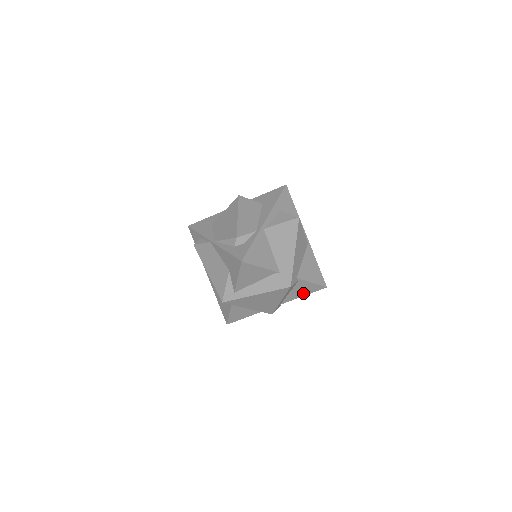
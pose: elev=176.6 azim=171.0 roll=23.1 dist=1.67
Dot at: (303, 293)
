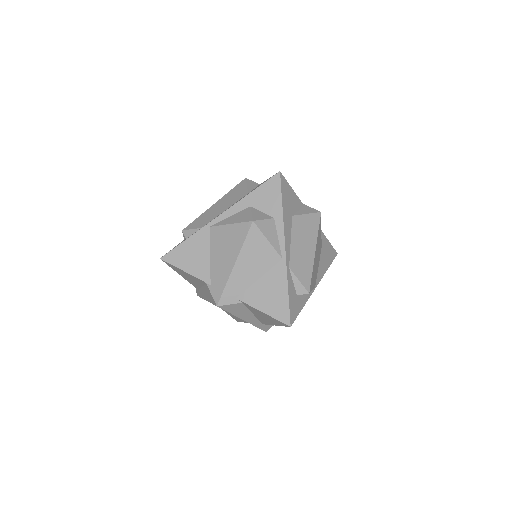
Dot at: (271, 321)
